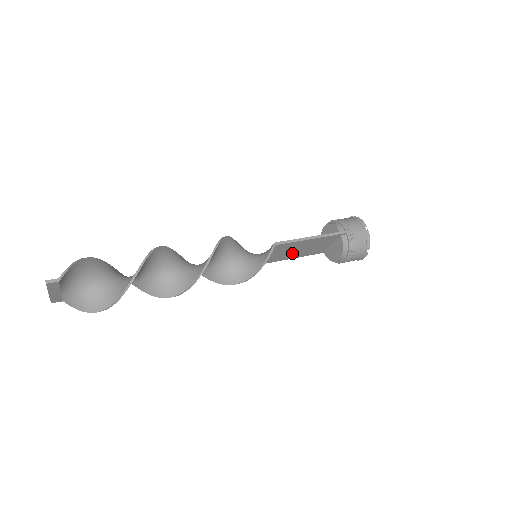
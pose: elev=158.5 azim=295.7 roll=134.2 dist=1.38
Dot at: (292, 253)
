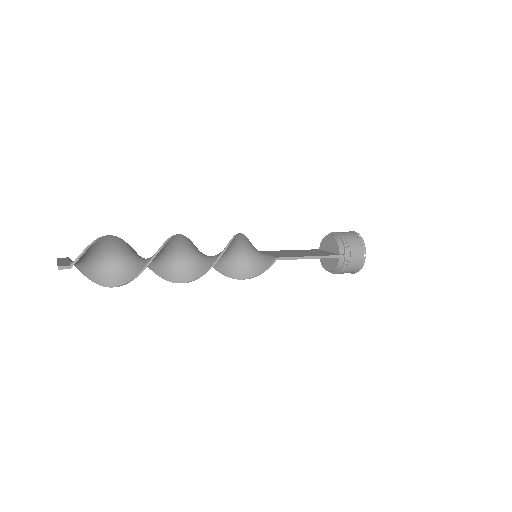
Dot at: occluded
